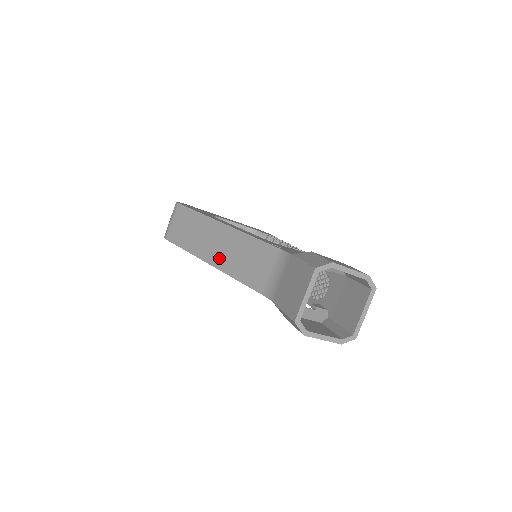
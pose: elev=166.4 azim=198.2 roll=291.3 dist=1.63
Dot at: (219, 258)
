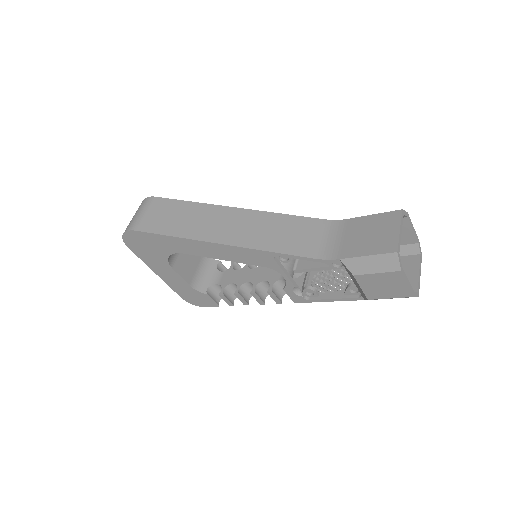
Dot at: (239, 236)
